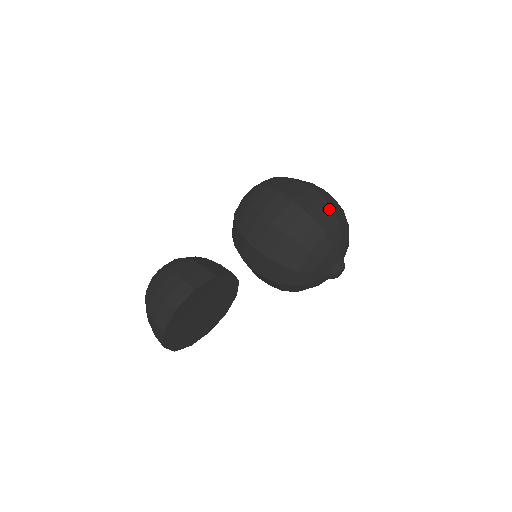
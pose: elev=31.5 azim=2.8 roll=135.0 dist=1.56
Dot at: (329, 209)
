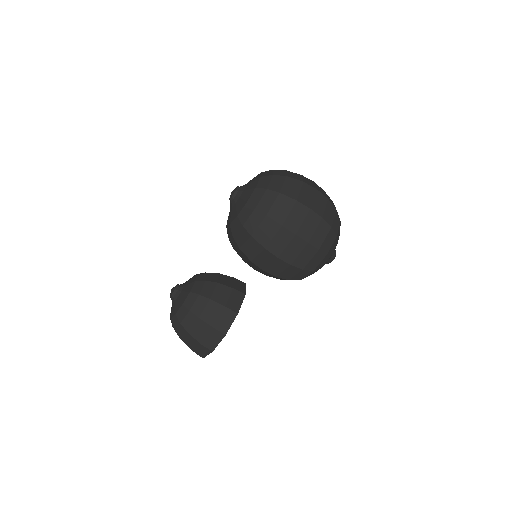
Dot at: (328, 229)
